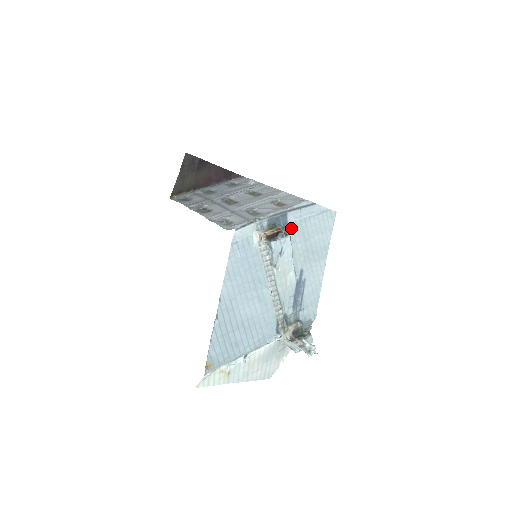
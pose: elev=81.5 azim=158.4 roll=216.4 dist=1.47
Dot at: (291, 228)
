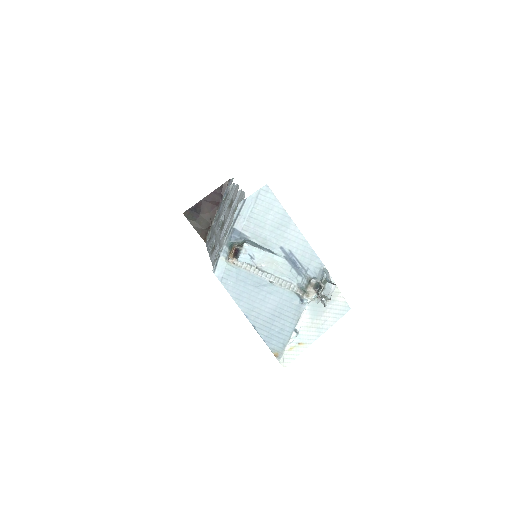
Dot at: (246, 232)
